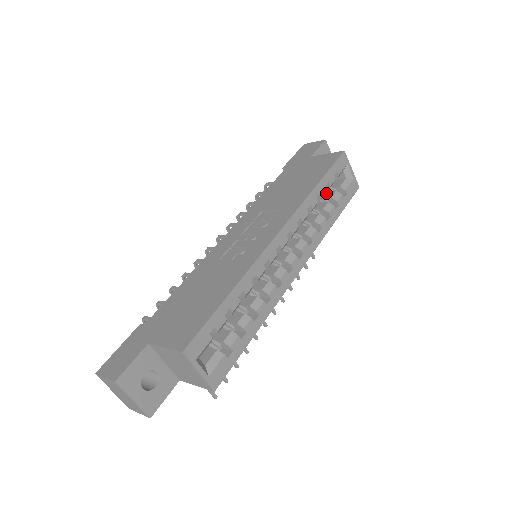
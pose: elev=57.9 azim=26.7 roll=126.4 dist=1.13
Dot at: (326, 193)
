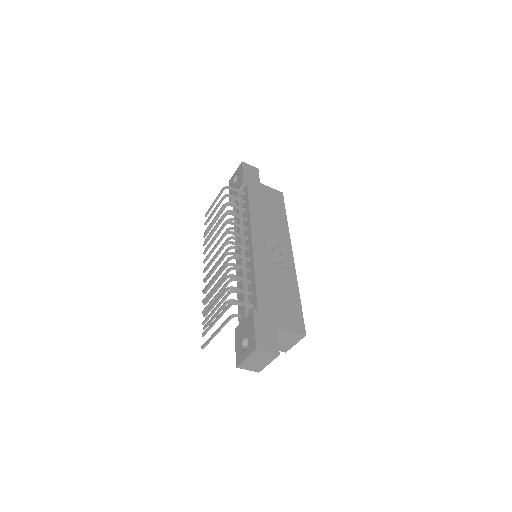
Dot at: occluded
